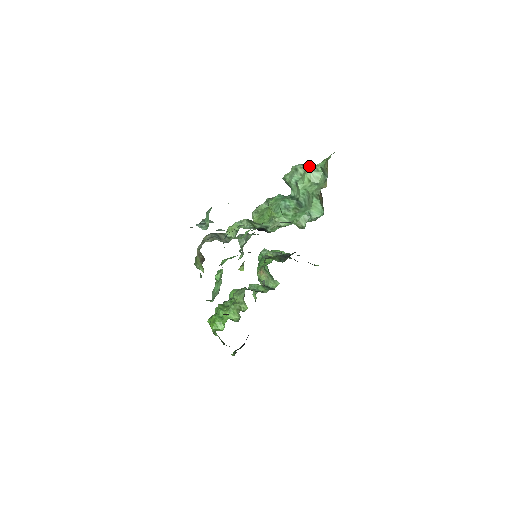
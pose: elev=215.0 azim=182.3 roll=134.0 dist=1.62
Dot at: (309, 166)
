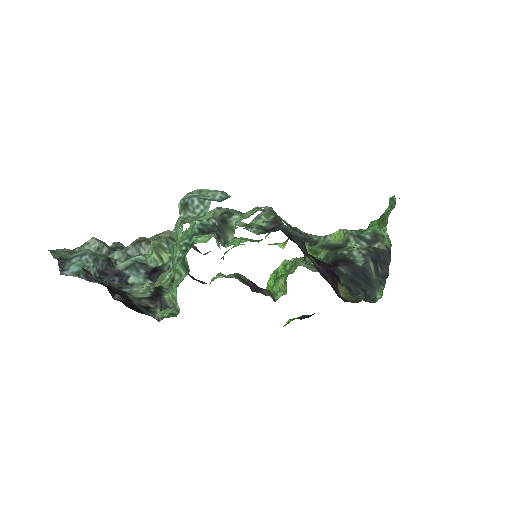
Dot at: occluded
